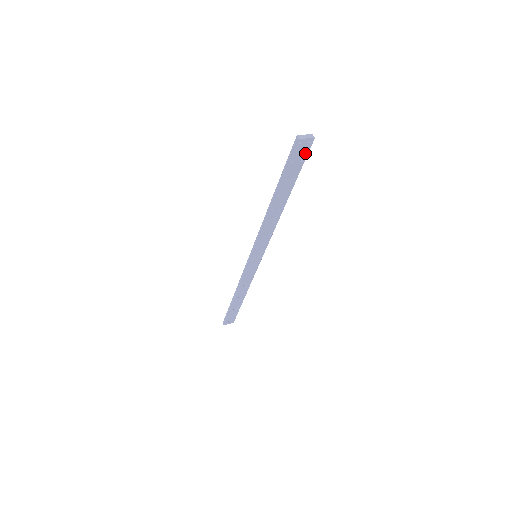
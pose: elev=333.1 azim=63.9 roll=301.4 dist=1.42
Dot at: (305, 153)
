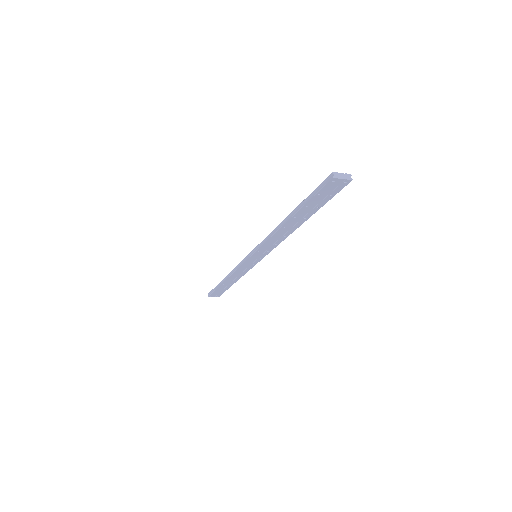
Dot at: (336, 190)
